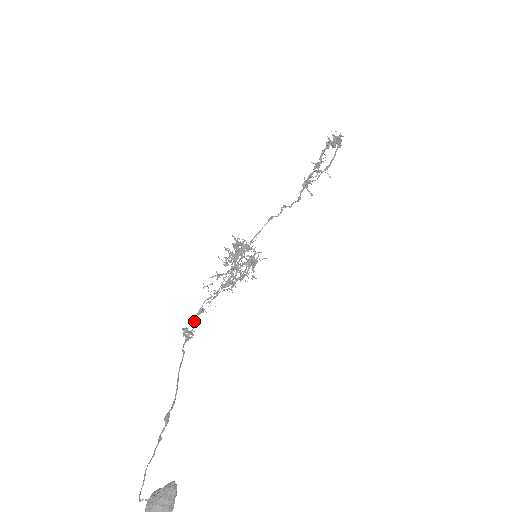
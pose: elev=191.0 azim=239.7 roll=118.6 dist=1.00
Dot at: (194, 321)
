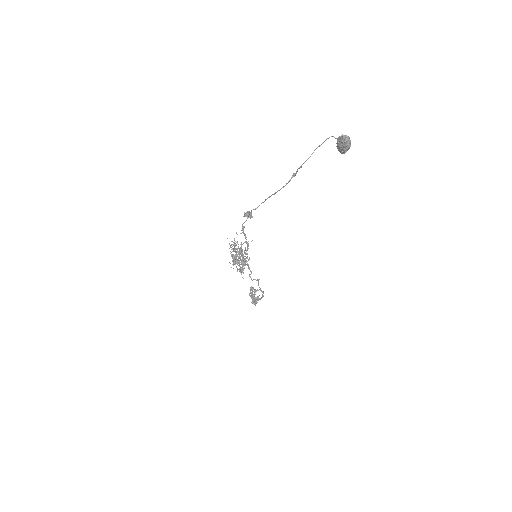
Dot at: (244, 222)
